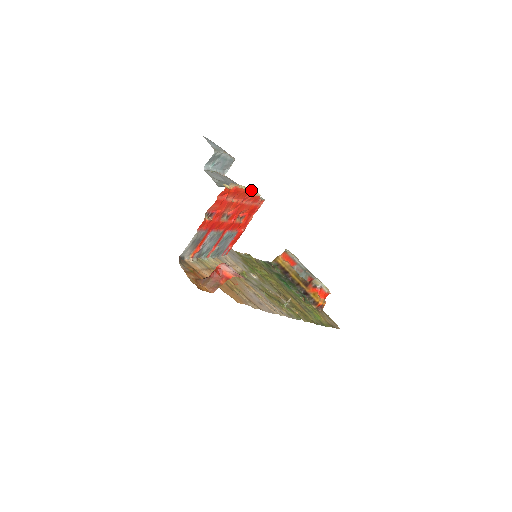
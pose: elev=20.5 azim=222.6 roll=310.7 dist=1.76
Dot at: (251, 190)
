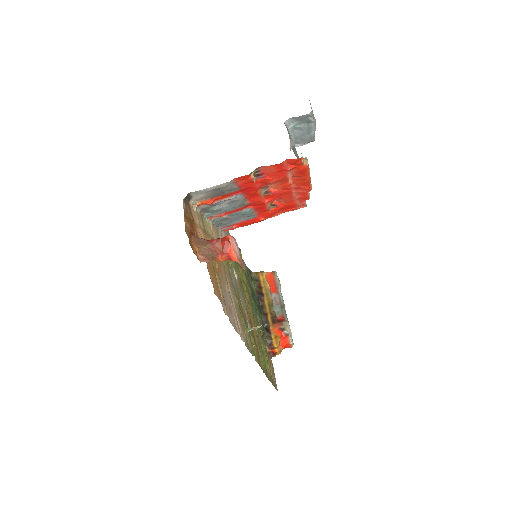
Dot at: (311, 184)
